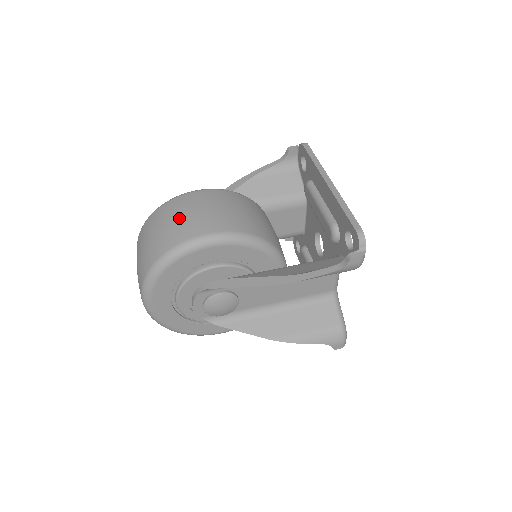
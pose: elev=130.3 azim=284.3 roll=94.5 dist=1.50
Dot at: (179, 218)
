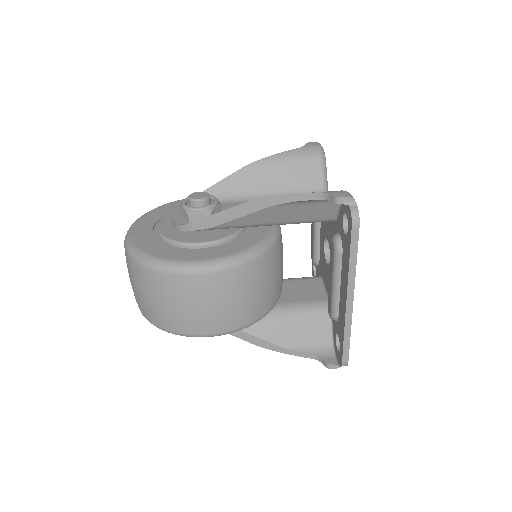
Dot at: (176, 308)
